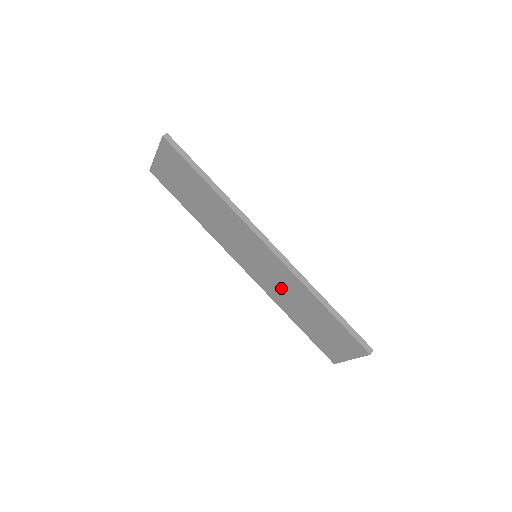
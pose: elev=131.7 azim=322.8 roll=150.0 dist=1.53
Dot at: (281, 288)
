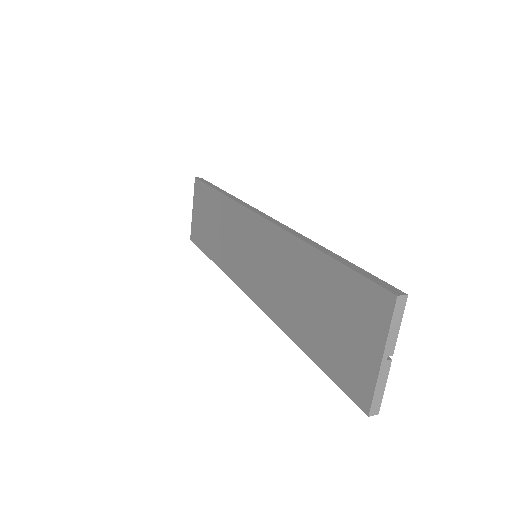
Dot at: (278, 280)
